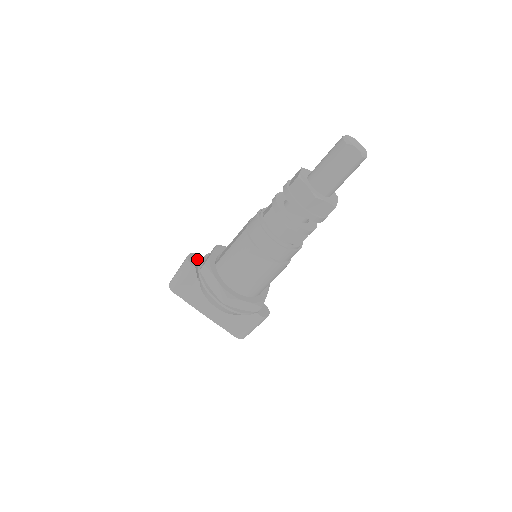
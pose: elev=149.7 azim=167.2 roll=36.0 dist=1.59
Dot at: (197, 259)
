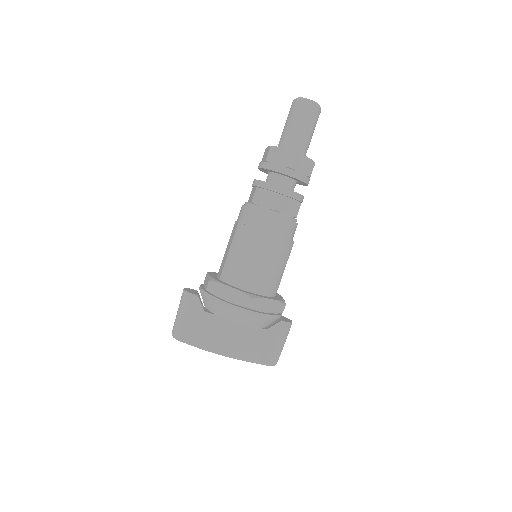
Dot at: (194, 291)
